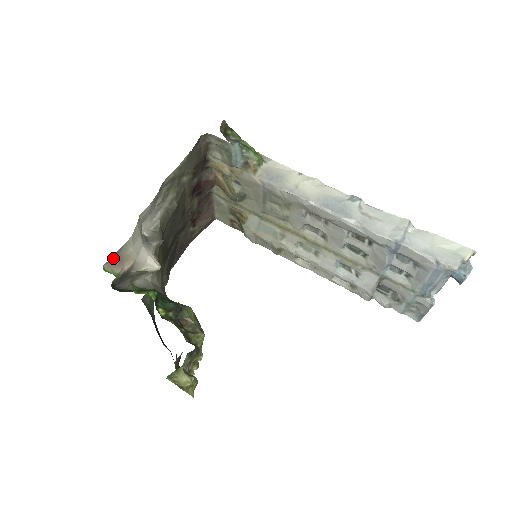
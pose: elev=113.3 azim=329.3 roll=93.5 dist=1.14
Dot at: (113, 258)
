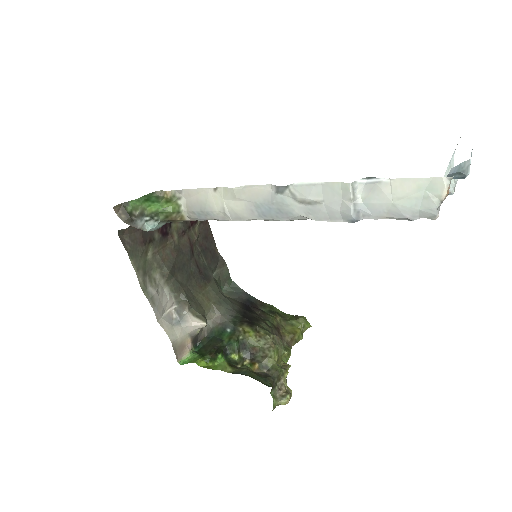
Dot at: (176, 354)
